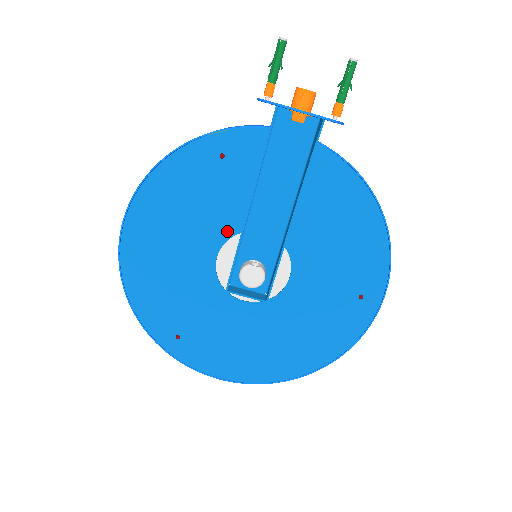
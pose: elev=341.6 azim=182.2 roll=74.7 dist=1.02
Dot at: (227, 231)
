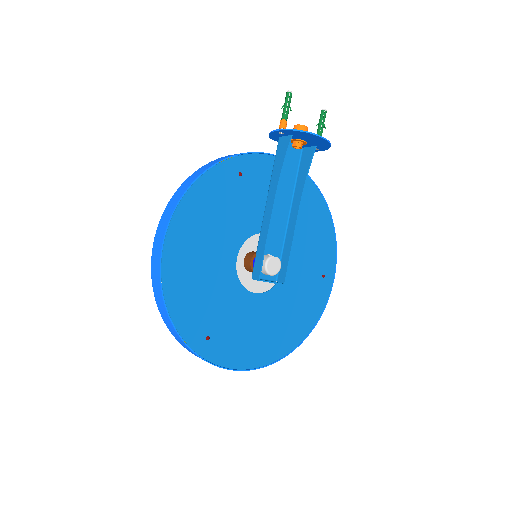
Dot at: (244, 235)
